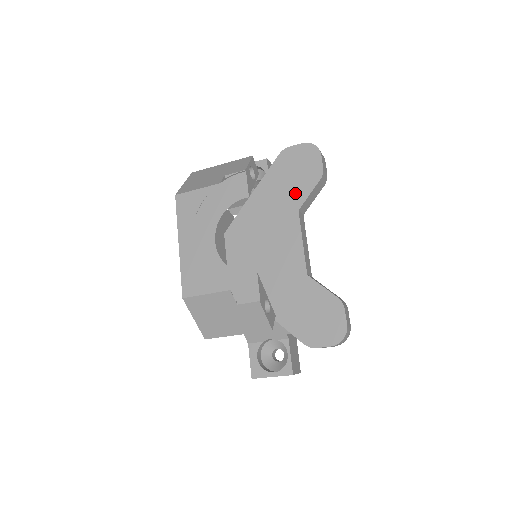
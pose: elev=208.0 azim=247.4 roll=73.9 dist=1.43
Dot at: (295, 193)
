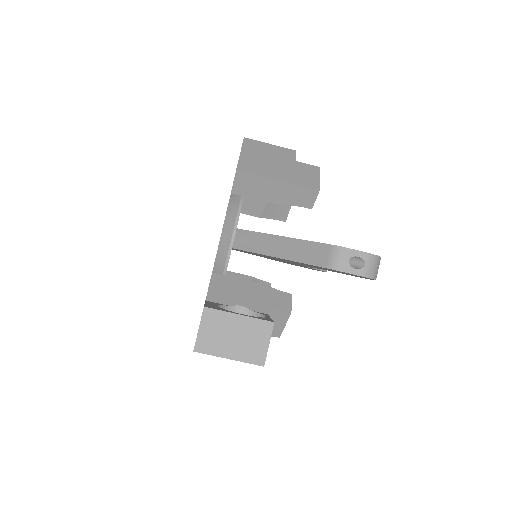
Dot at: occluded
